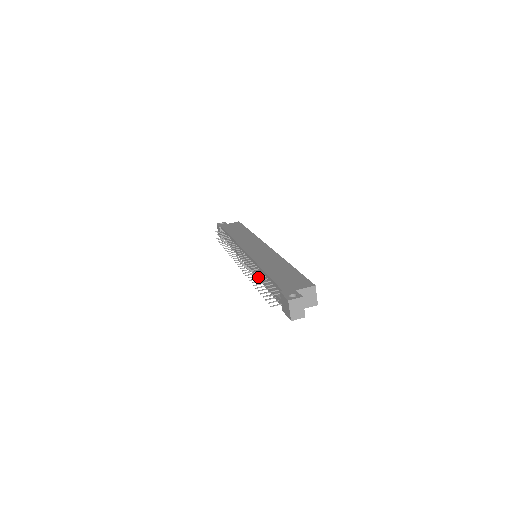
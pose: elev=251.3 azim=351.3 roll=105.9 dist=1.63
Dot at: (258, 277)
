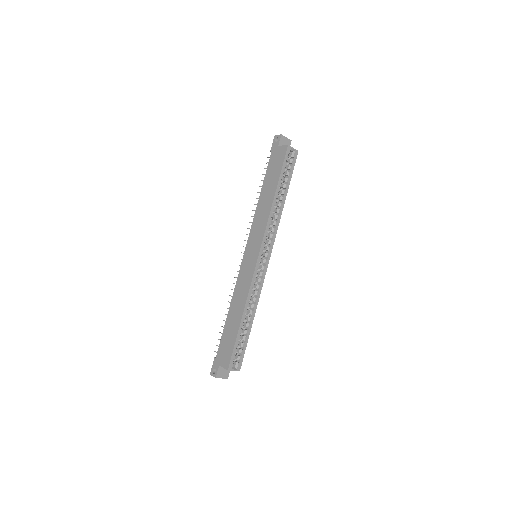
Dot at: occluded
